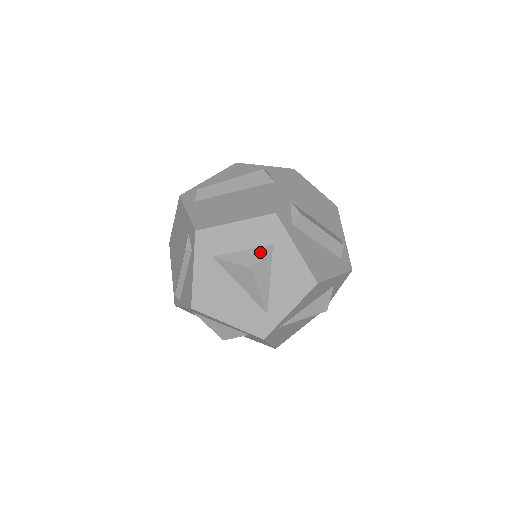
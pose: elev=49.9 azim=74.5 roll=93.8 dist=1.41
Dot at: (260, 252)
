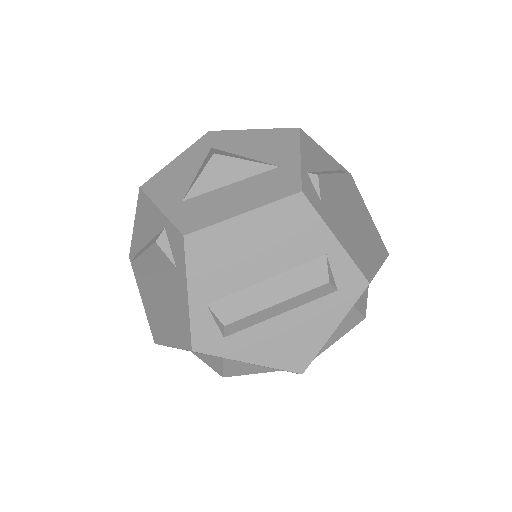
Dot at: (219, 363)
